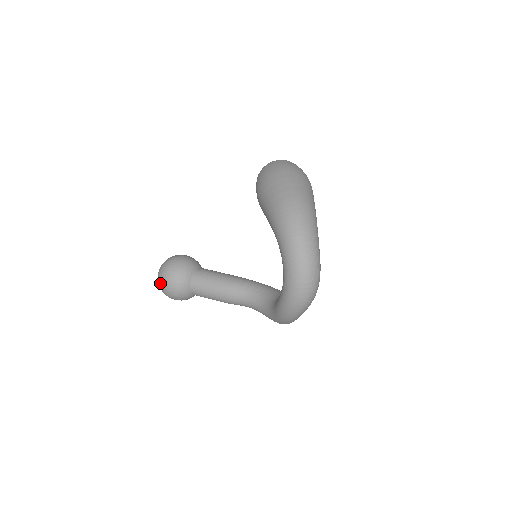
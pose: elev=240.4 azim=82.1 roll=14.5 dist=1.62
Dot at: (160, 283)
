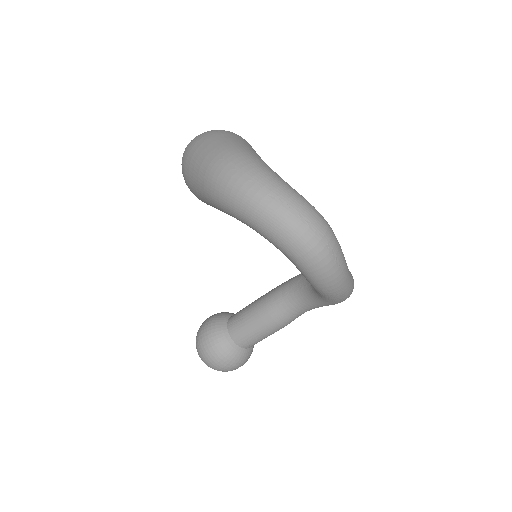
Dot at: (208, 366)
